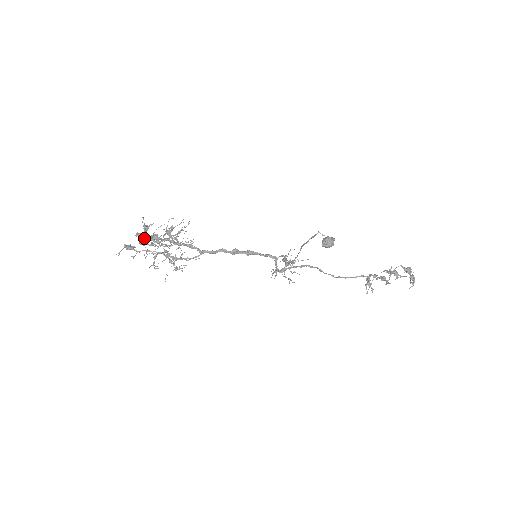
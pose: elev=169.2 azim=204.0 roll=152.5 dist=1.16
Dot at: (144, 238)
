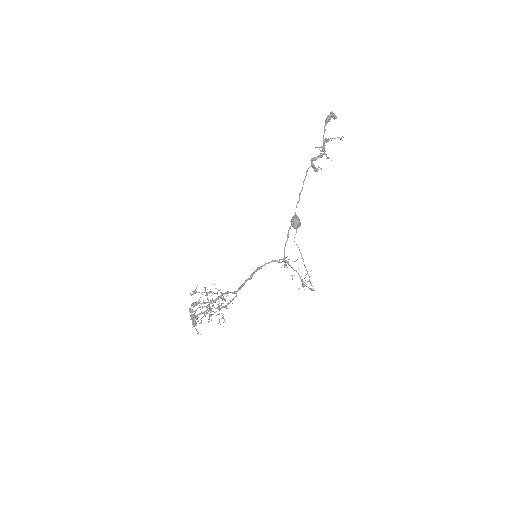
Dot at: (197, 317)
